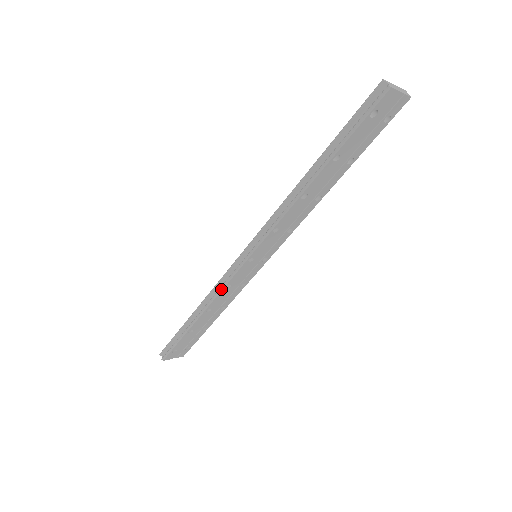
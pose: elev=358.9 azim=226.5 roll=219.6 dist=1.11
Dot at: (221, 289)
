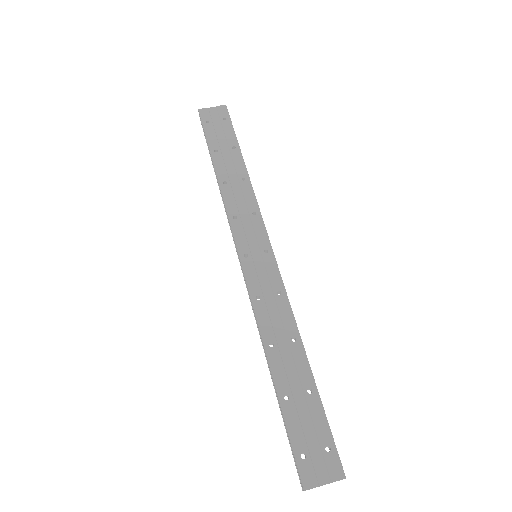
Dot at: occluded
